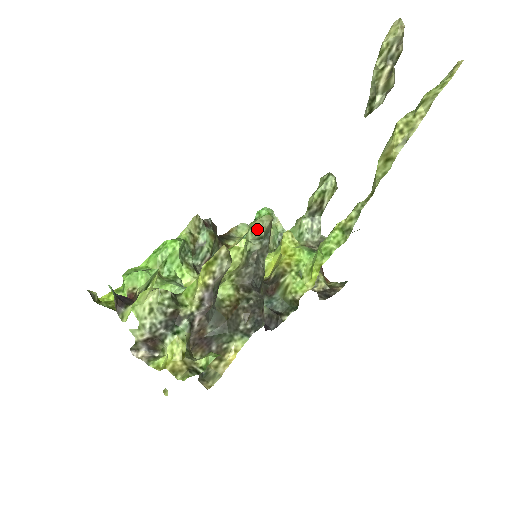
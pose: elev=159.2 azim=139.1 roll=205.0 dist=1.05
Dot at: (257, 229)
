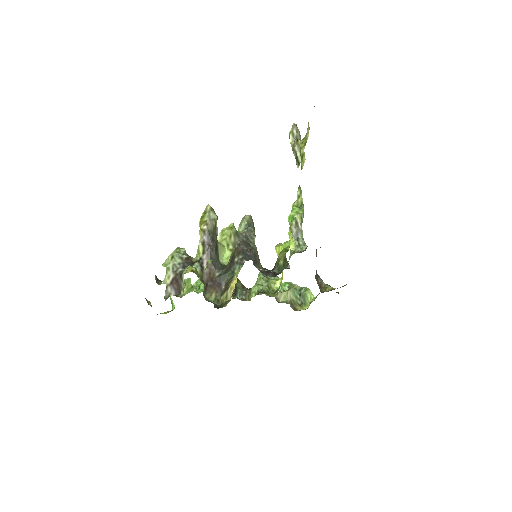
Dot at: (242, 222)
